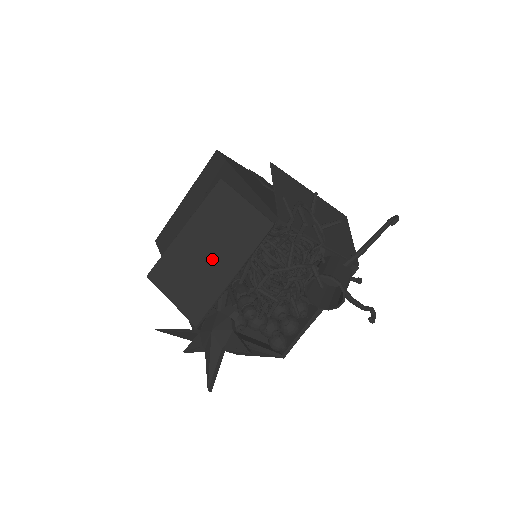
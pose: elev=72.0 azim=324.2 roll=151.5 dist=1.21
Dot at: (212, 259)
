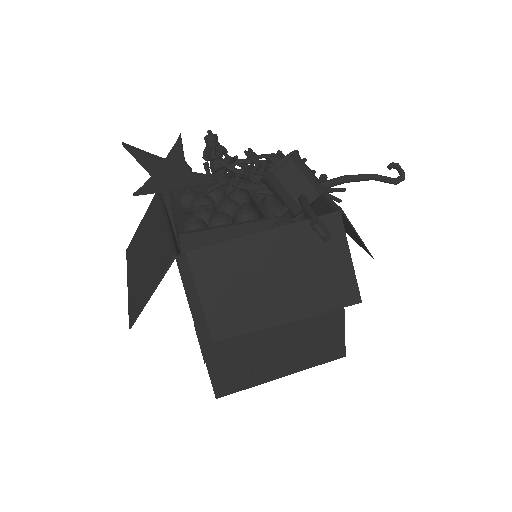
Dot at: occluded
